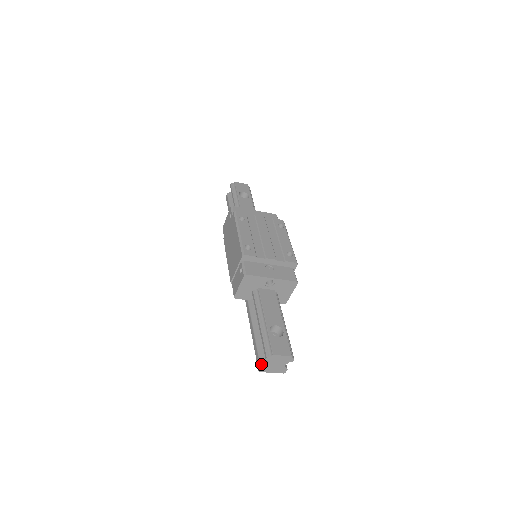
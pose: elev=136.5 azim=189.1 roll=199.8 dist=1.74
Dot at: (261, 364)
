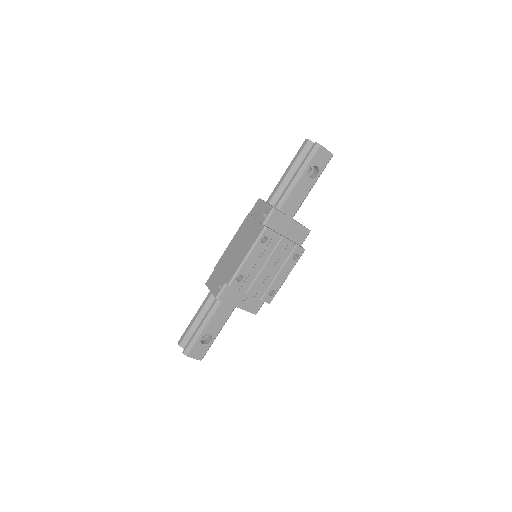
Dot at: (181, 344)
